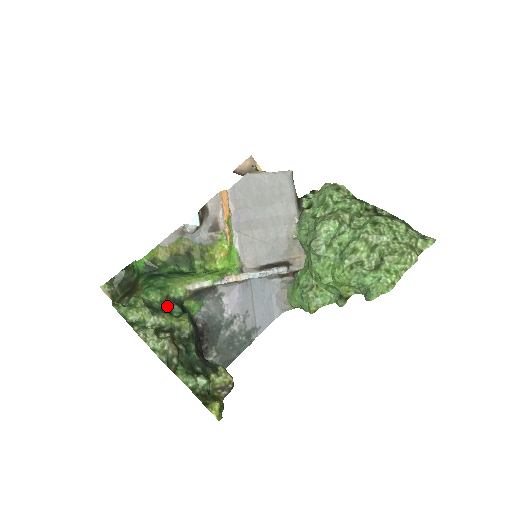
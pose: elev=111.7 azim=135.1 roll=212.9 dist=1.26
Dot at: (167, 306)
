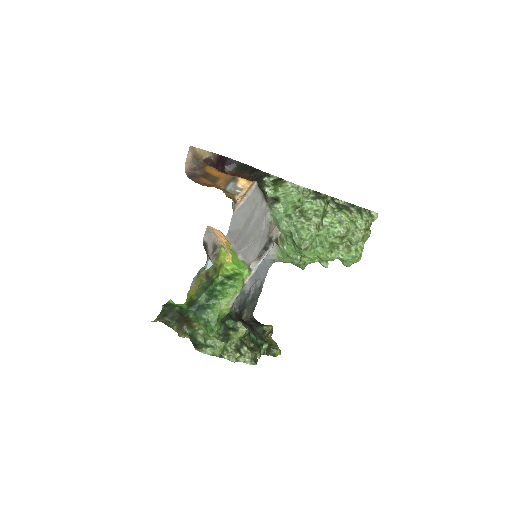
Dot at: (225, 325)
